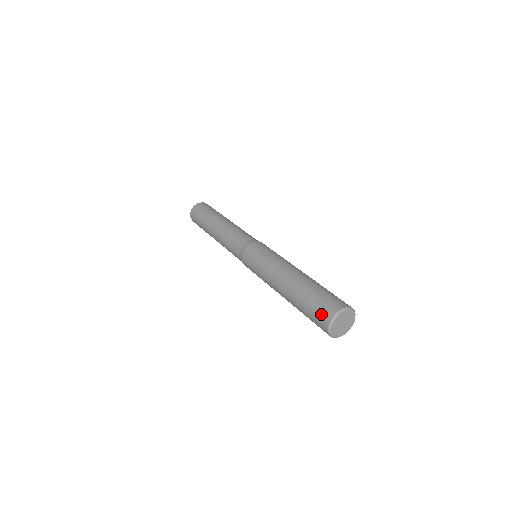
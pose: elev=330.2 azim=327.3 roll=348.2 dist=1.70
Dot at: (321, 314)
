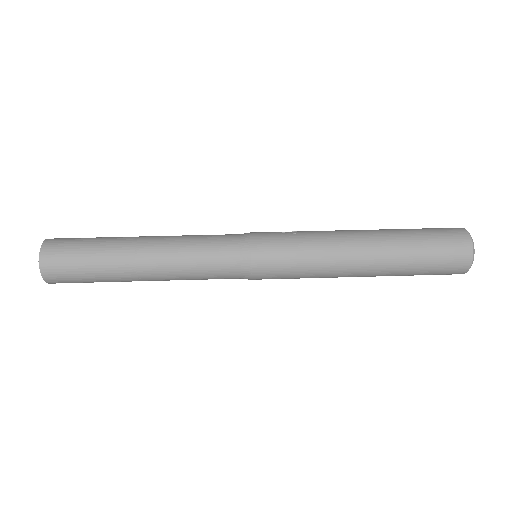
Dot at: (454, 243)
